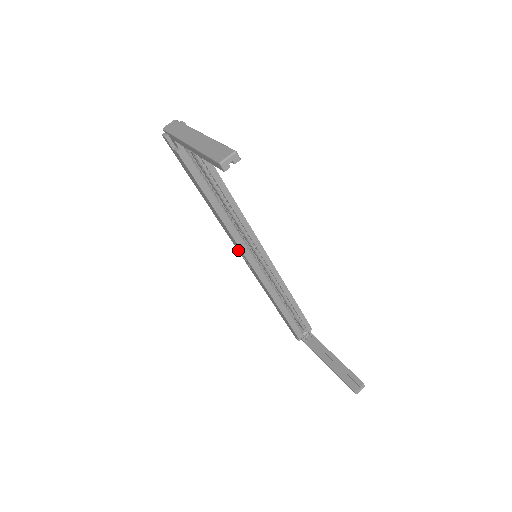
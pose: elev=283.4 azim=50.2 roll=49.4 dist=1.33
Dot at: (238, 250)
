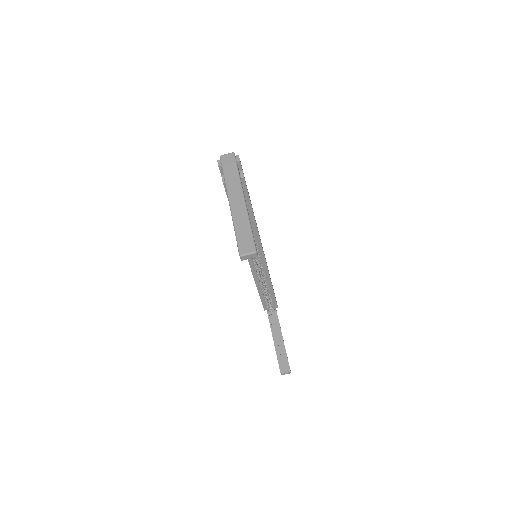
Dot at: occluded
